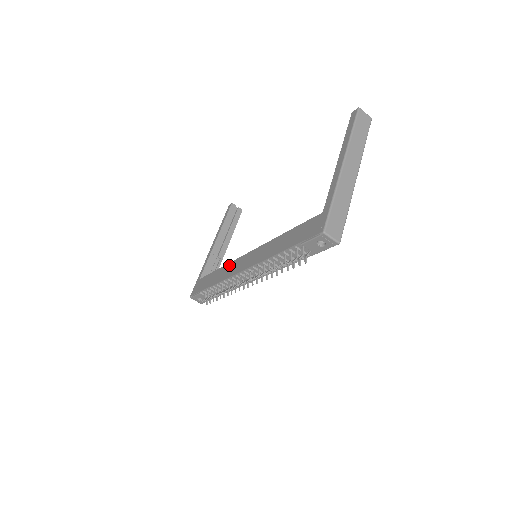
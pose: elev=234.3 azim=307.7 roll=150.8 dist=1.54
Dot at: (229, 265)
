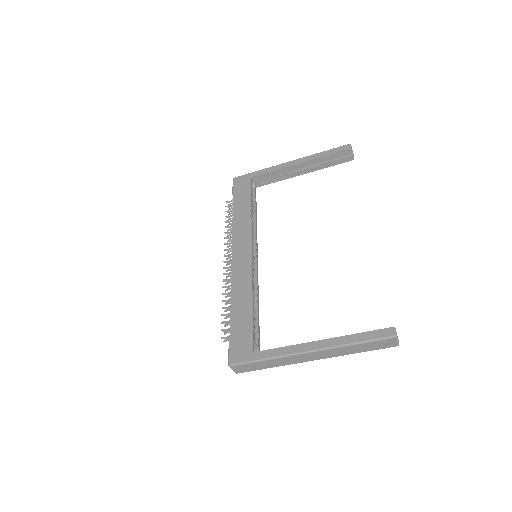
Dot at: (248, 226)
